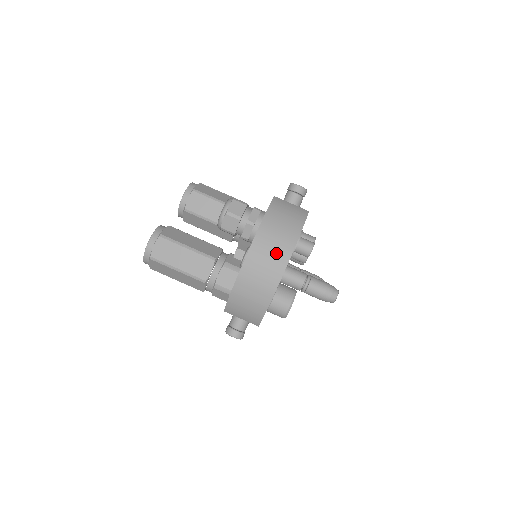
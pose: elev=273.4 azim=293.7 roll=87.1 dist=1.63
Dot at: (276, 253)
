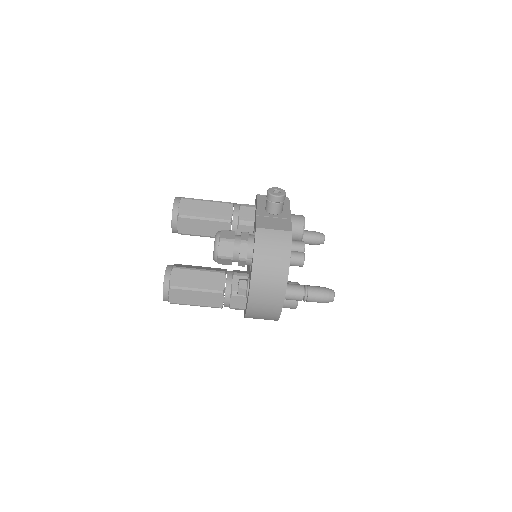
Dot at: (273, 291)
